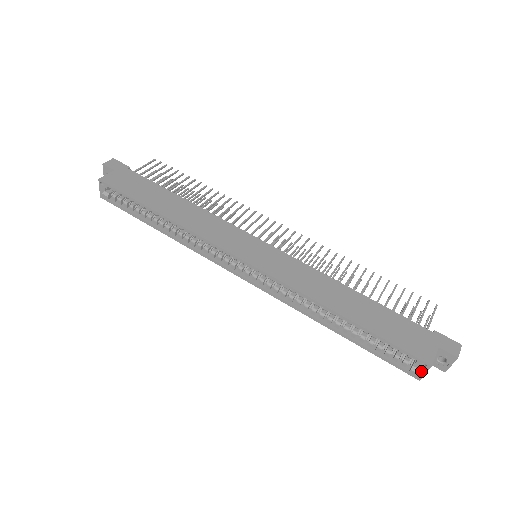
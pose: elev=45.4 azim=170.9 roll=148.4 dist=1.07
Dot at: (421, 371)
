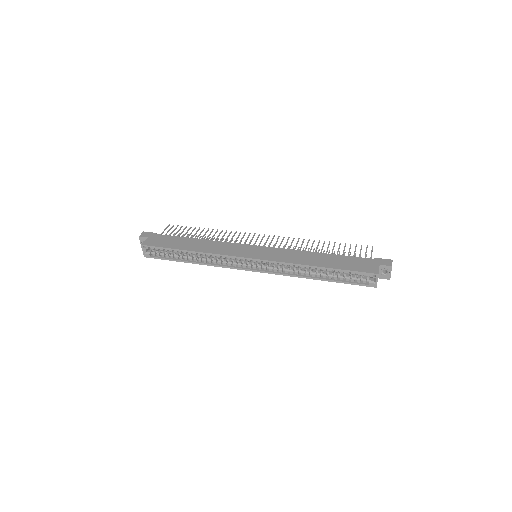
Dot at: (375, 281)
